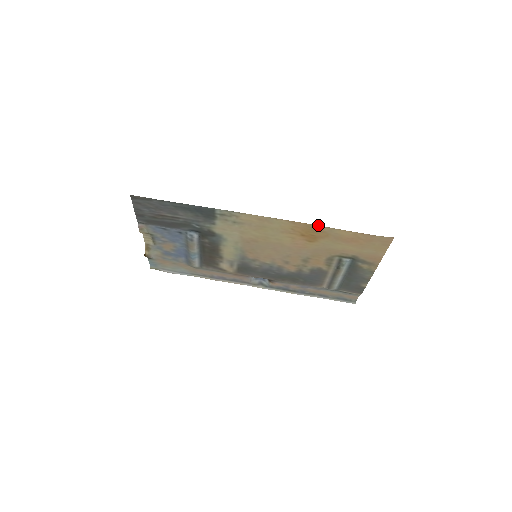
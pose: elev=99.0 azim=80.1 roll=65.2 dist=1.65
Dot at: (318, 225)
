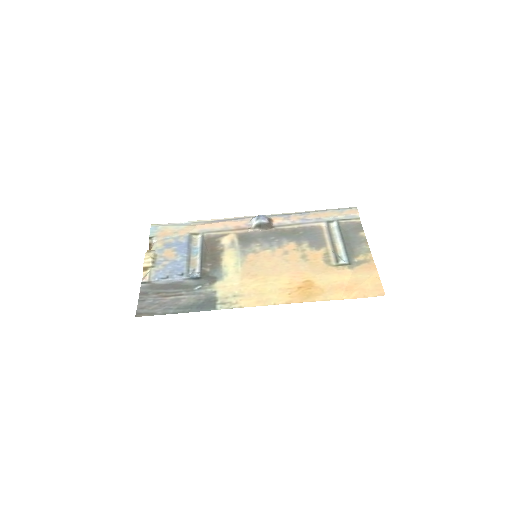
Dot at: occluded
